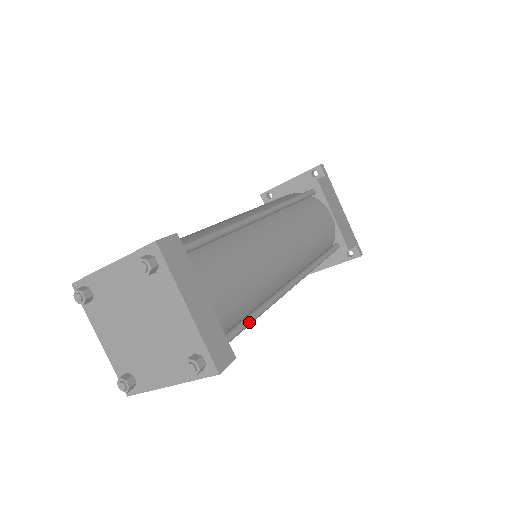
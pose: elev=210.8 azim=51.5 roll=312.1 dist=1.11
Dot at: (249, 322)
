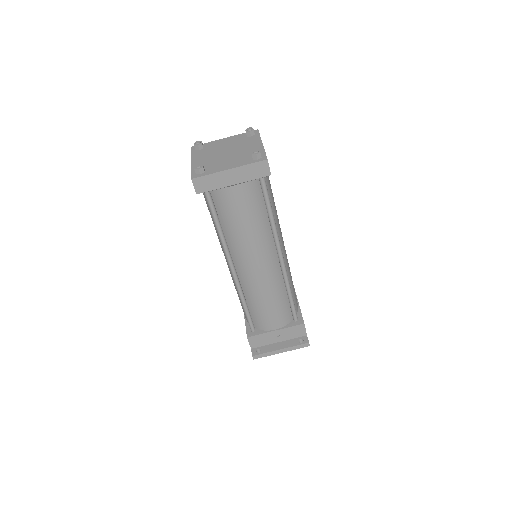
Dot at: occluded
